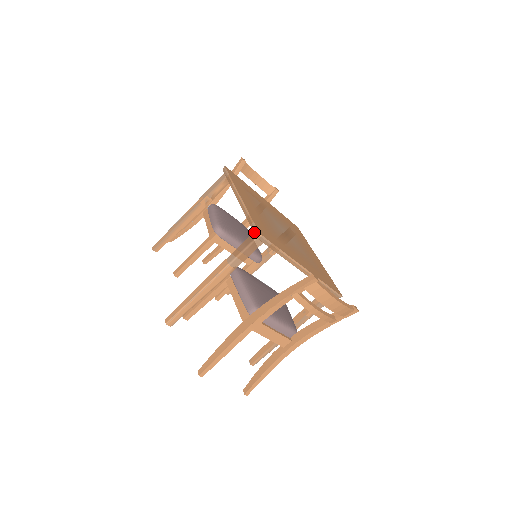
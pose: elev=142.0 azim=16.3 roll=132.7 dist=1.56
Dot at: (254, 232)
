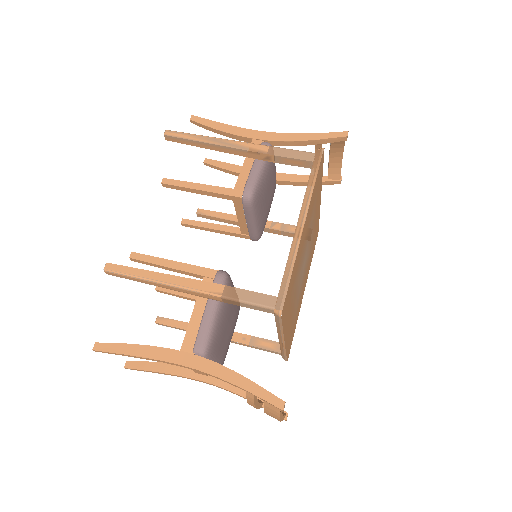
Dot at: (278, 301)
